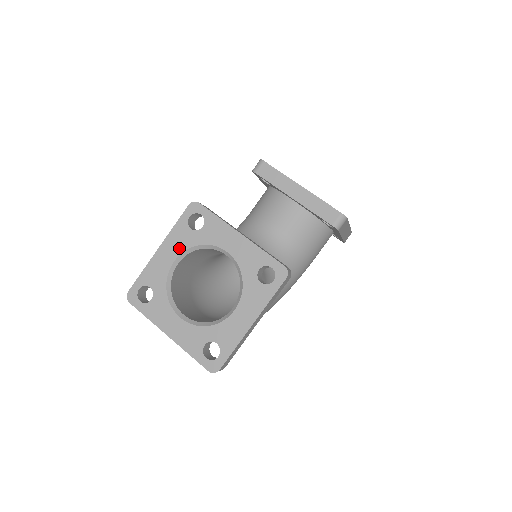
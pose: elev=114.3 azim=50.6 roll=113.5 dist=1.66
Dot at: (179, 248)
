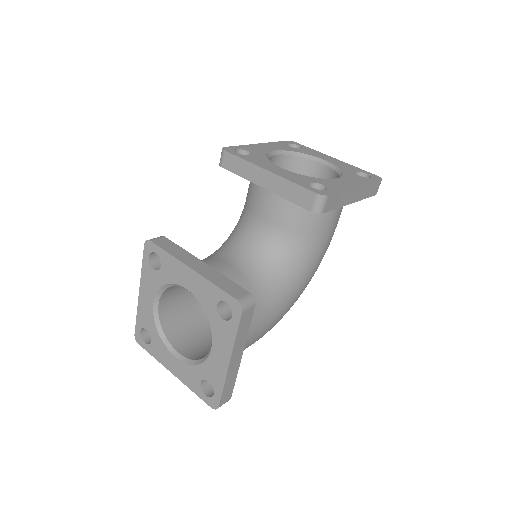
Dot at: (152, 290)
